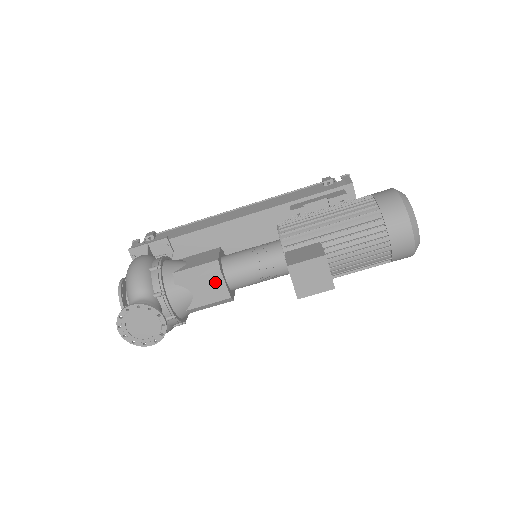
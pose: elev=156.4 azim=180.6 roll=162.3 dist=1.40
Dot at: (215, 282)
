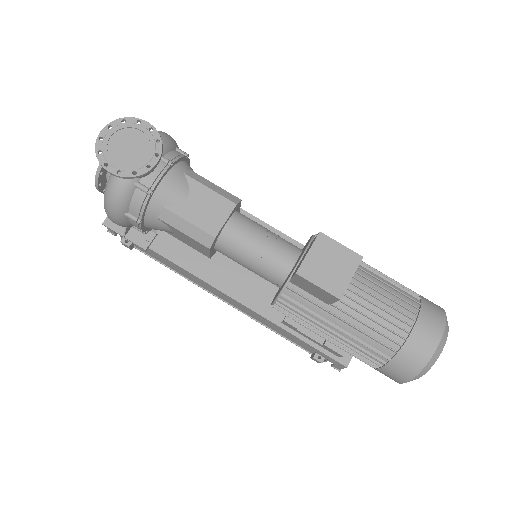
Dot at: (220, 209)
